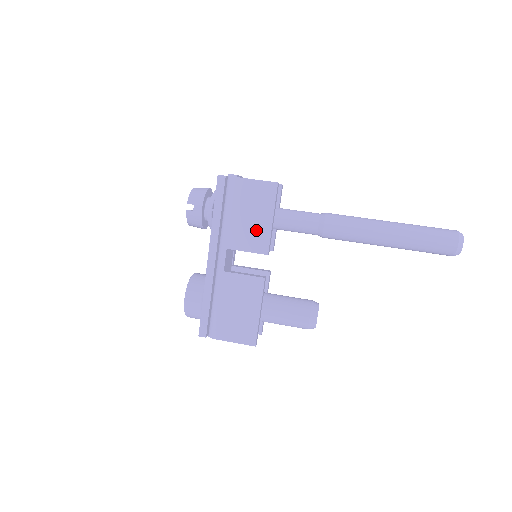
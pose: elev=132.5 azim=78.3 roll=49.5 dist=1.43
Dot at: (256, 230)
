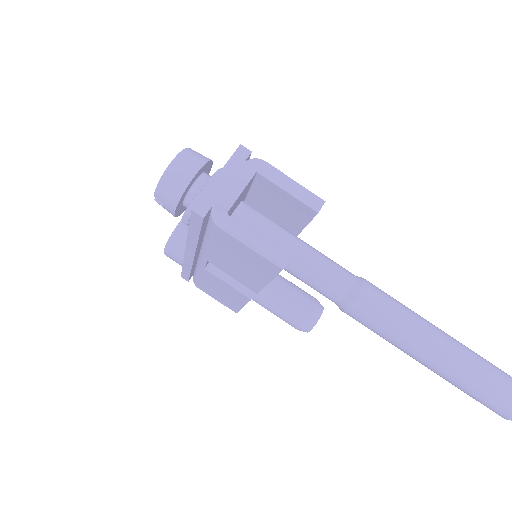
Dot at: (245, 275)
